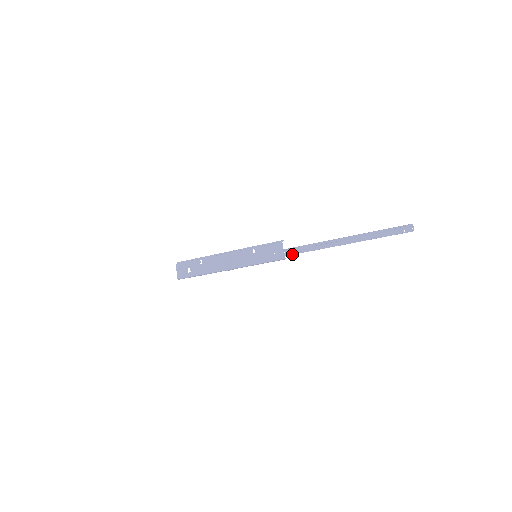
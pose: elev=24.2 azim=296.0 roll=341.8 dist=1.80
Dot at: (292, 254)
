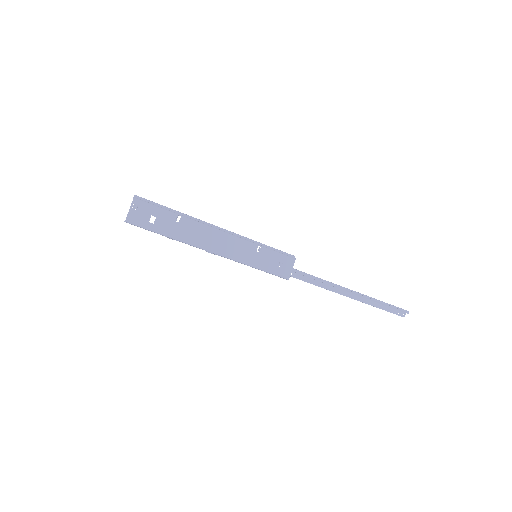
Dot at: (295, 277)
